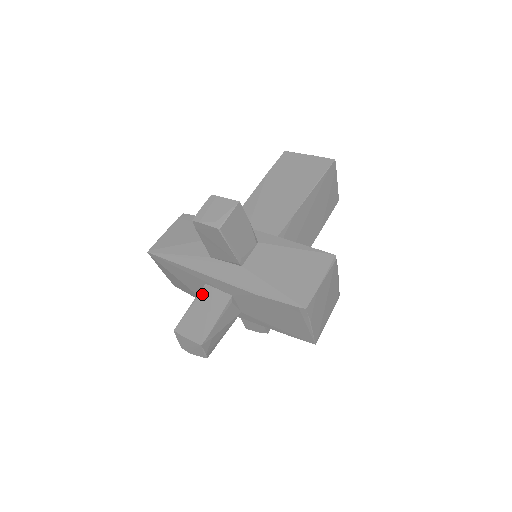
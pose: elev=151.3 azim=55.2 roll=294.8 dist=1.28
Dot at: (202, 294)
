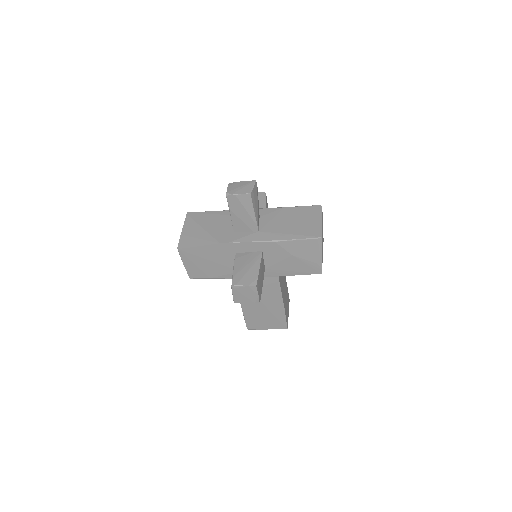
Dot at: occluded
